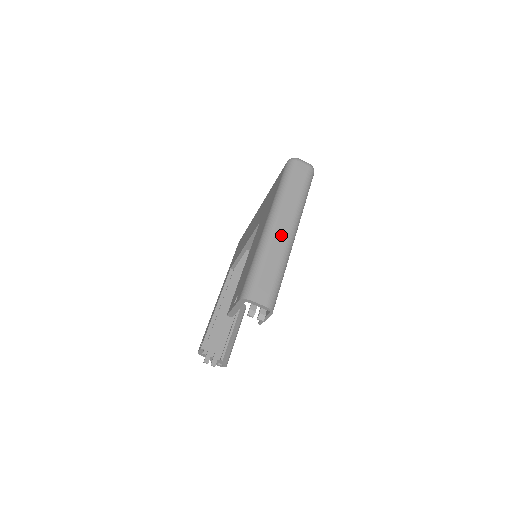
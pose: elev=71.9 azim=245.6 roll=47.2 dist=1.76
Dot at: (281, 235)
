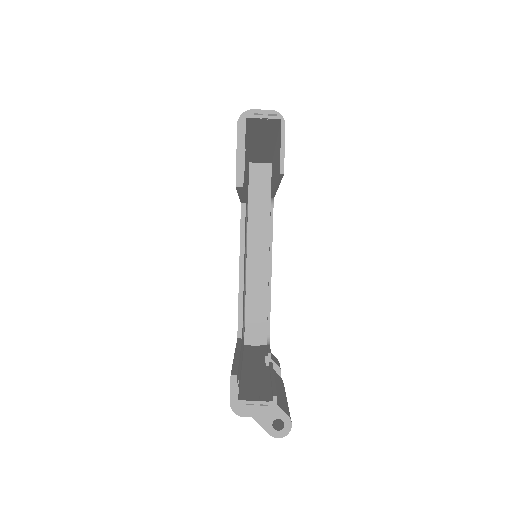
Dot at: occluded
